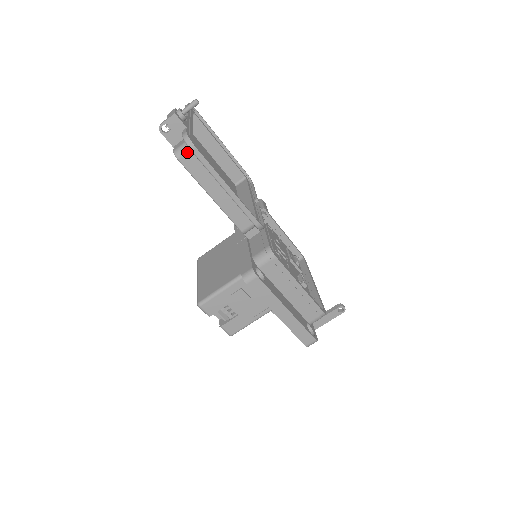
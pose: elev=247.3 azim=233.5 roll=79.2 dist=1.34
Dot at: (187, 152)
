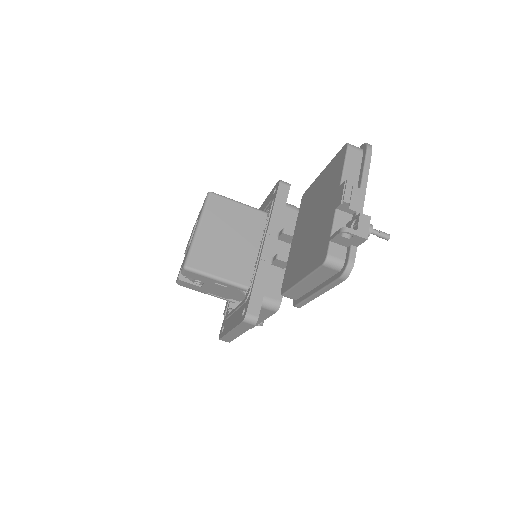
Dot at: (335, 269)
